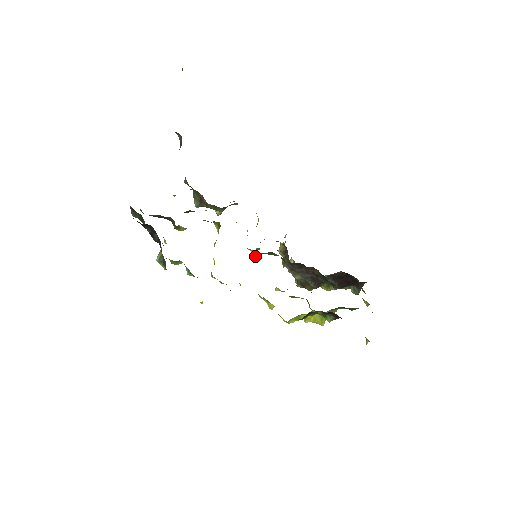
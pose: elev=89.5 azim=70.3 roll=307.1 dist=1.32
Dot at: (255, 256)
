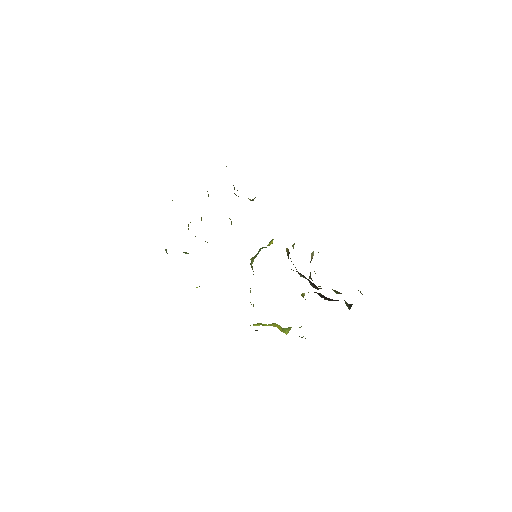
Dot at: (252, 258)
